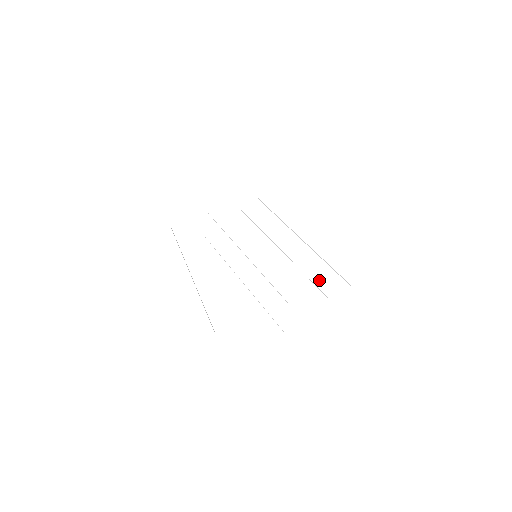
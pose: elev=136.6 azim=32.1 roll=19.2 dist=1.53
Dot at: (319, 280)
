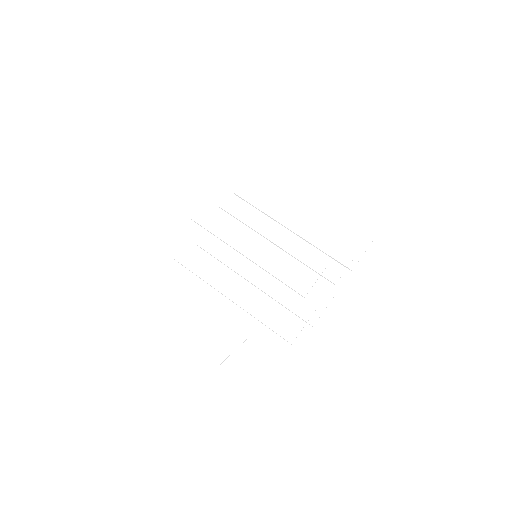
Dot at: occluded
